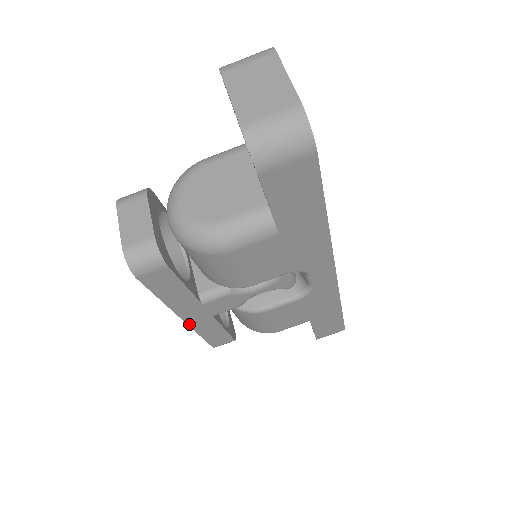
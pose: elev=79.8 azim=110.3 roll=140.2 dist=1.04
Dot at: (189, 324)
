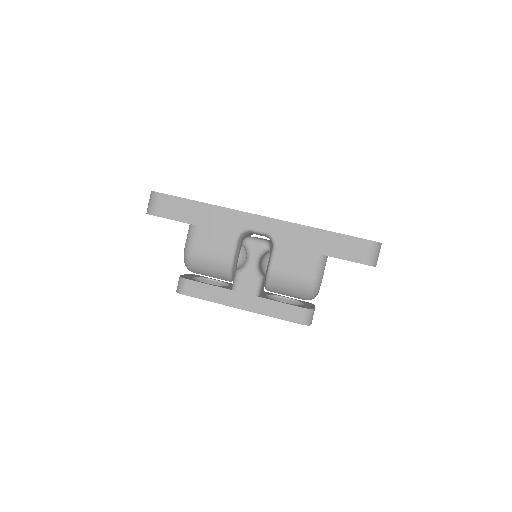
Dot at: (251, 311)
